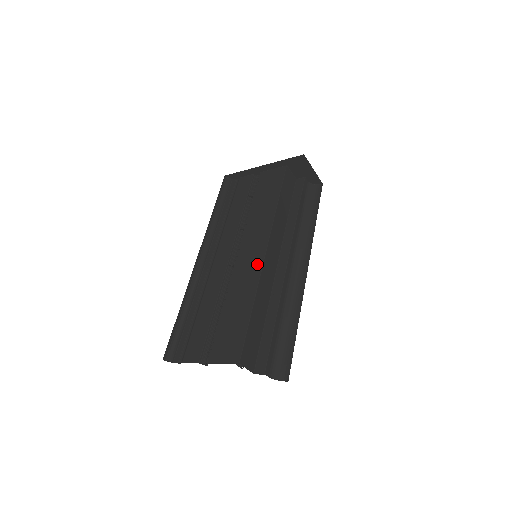
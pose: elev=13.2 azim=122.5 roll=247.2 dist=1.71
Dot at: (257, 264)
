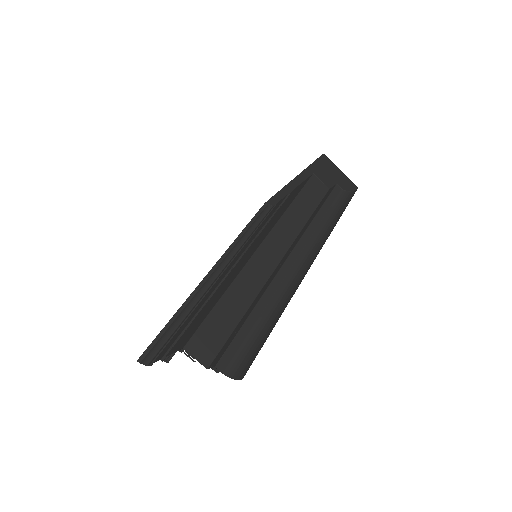
Dot at: (247, 258)
